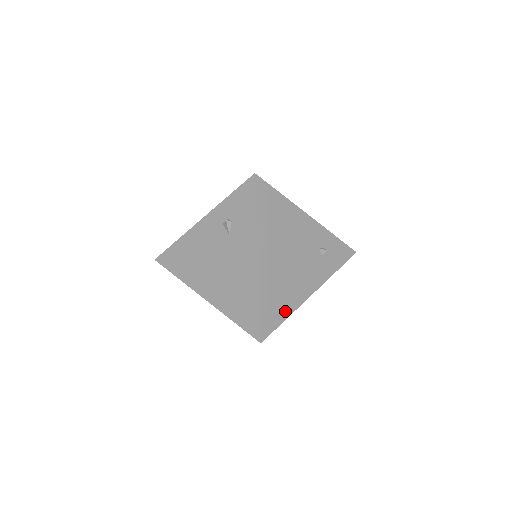
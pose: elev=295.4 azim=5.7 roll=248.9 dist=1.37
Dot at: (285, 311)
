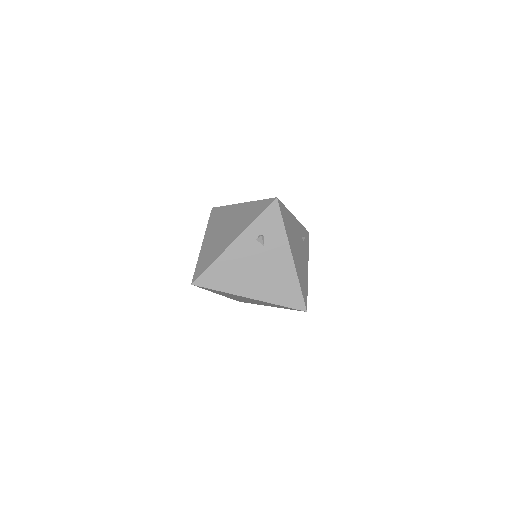
Dot at: (306, 286)
